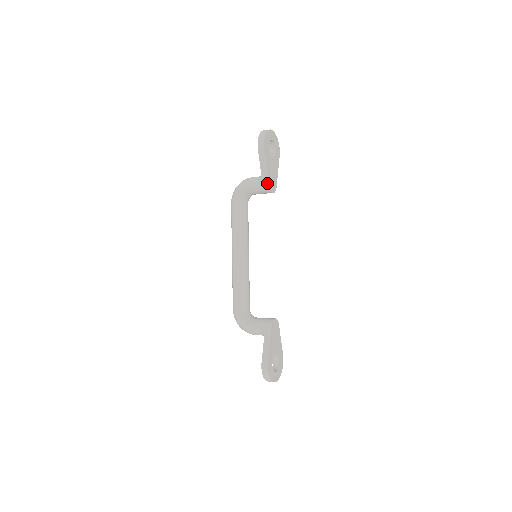
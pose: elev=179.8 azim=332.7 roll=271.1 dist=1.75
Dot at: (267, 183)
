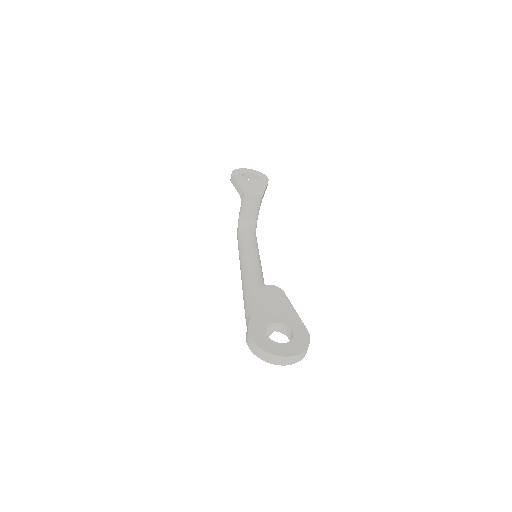
Dot at: (243, 194)
